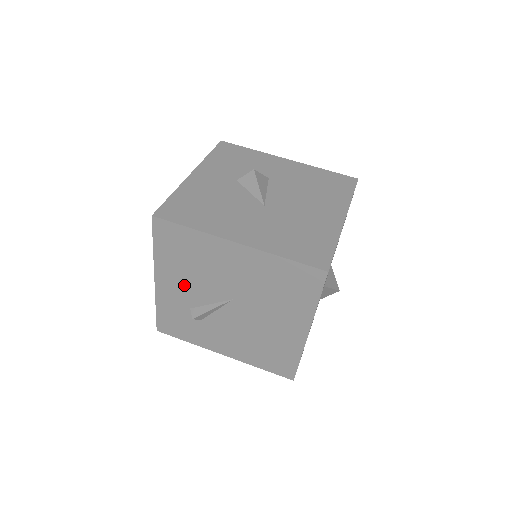
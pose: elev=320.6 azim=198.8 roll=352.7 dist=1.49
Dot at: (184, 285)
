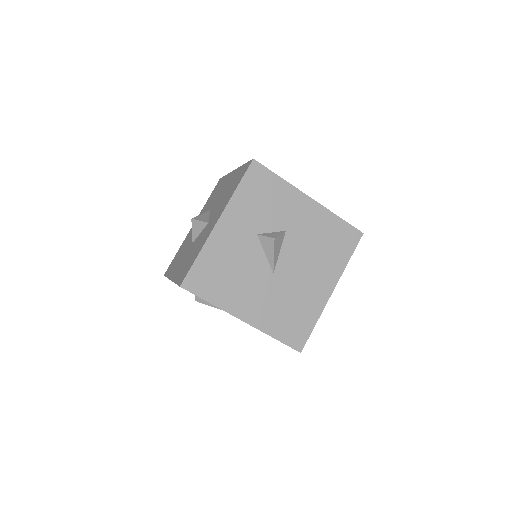
Dot at: occluded
